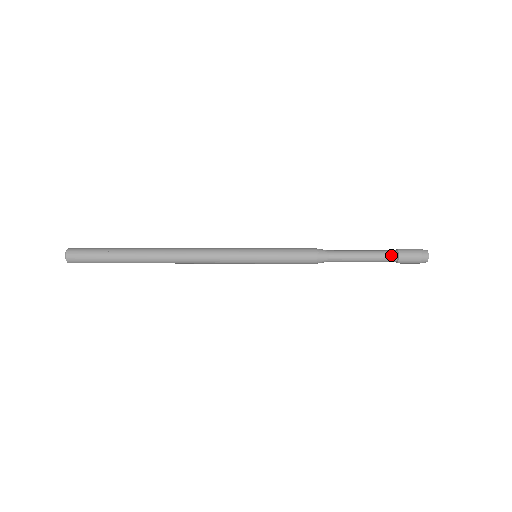
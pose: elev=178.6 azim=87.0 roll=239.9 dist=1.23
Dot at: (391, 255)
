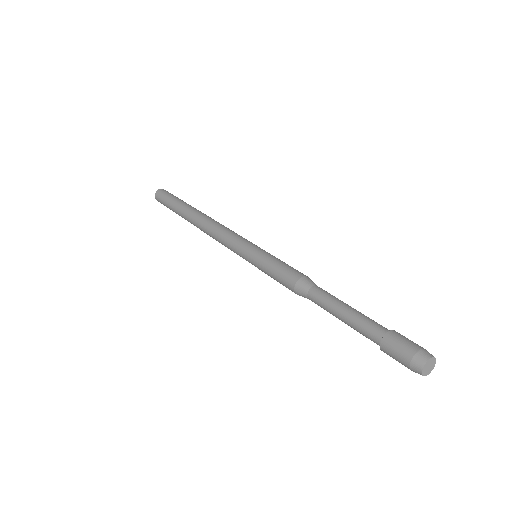
Dot at: (375, 331)
